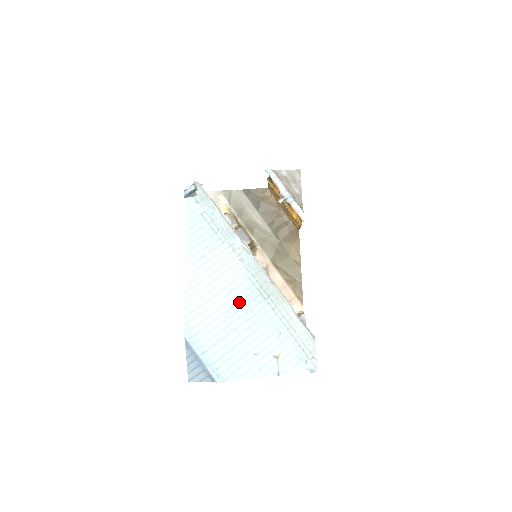
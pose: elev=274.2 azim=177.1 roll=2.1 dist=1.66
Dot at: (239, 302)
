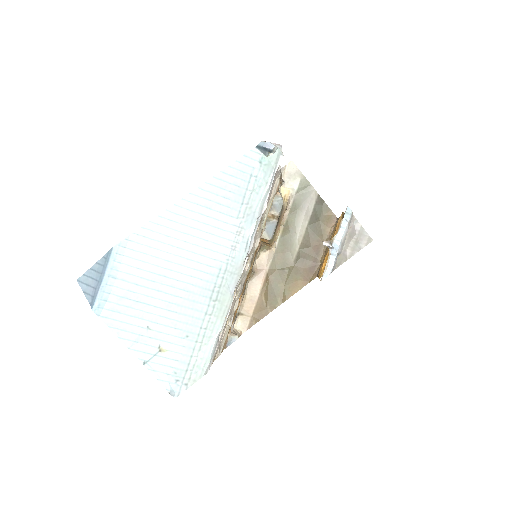
Dot at: (189, 275)
